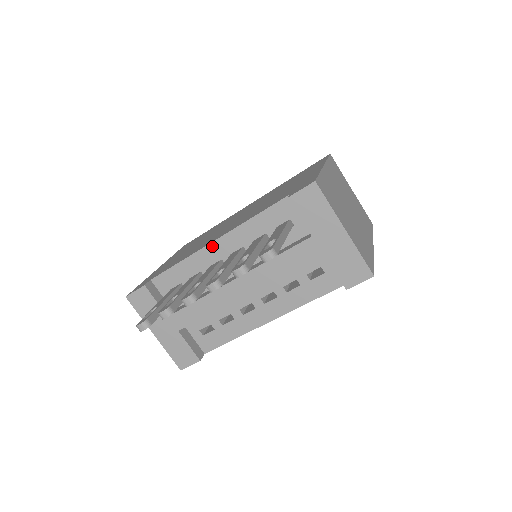
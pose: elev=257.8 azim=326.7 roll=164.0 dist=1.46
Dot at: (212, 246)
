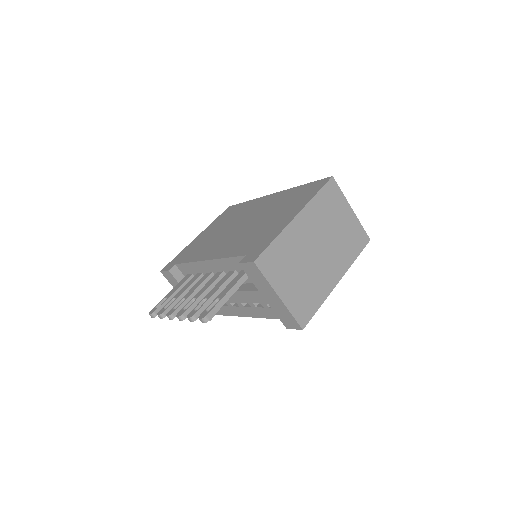
Dot at: (205, 263)
